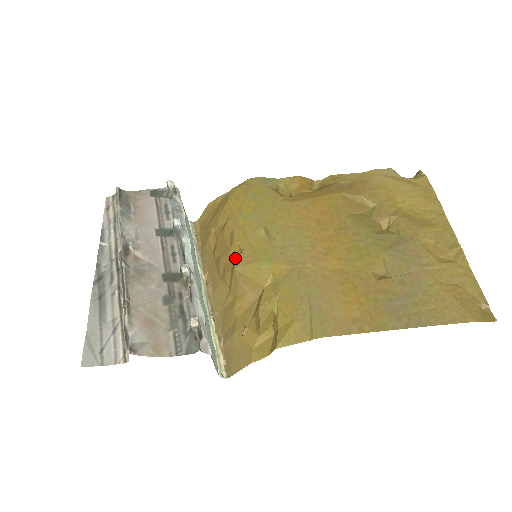
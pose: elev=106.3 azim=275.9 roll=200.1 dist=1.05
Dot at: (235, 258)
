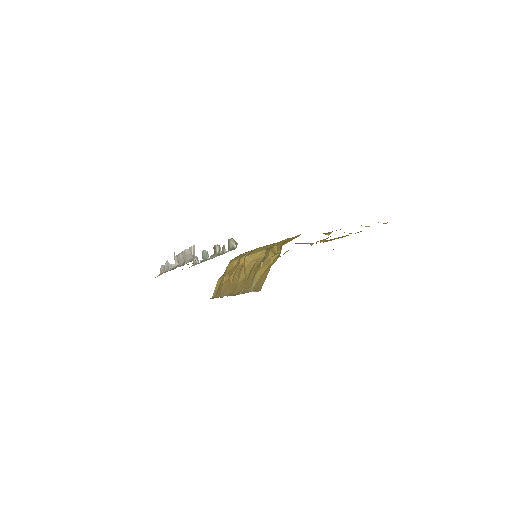
Dot at: occluded
